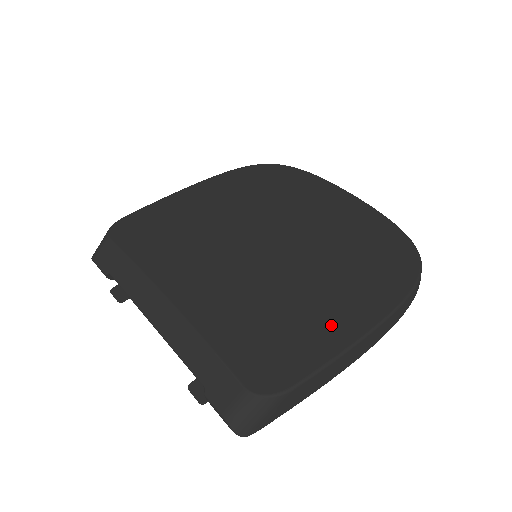
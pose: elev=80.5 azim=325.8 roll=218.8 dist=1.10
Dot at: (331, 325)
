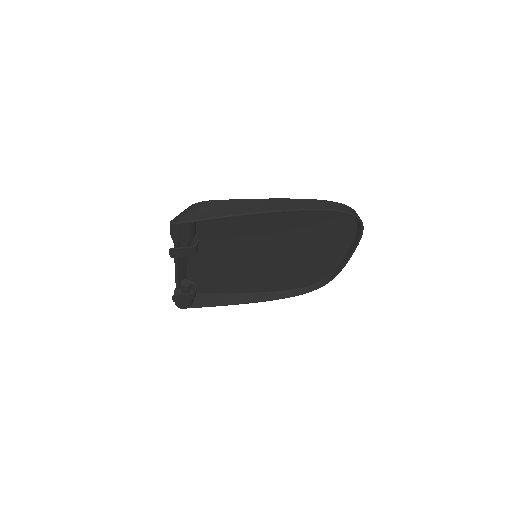
Dot at: occluded
